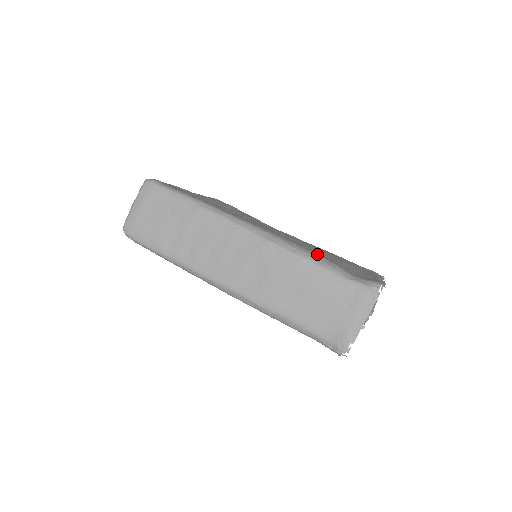
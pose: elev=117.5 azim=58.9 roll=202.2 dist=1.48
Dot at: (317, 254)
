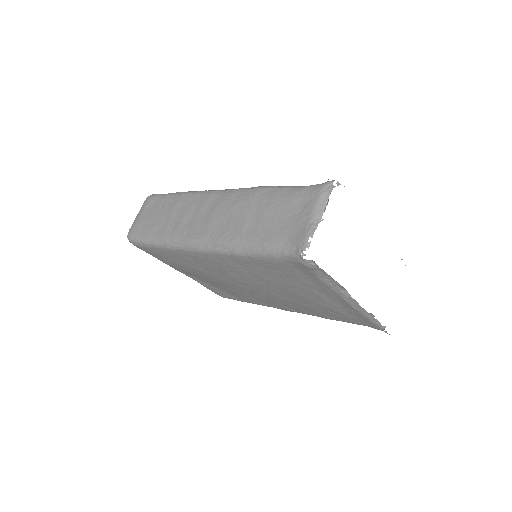
Dot at: occluded
